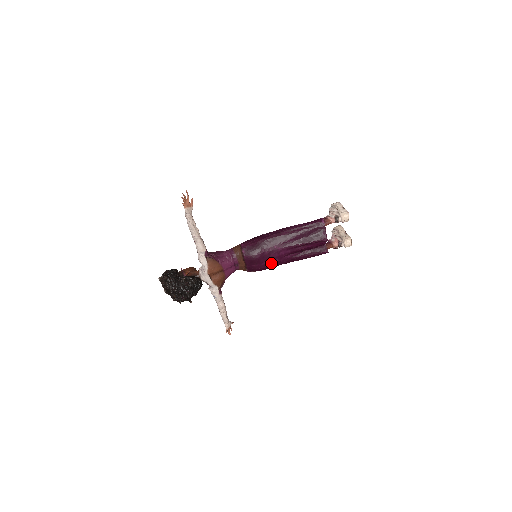
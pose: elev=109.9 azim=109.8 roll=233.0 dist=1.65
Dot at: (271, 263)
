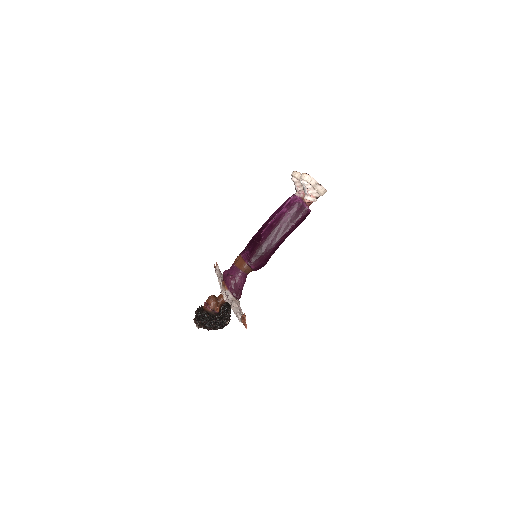
Dot at: occluded
